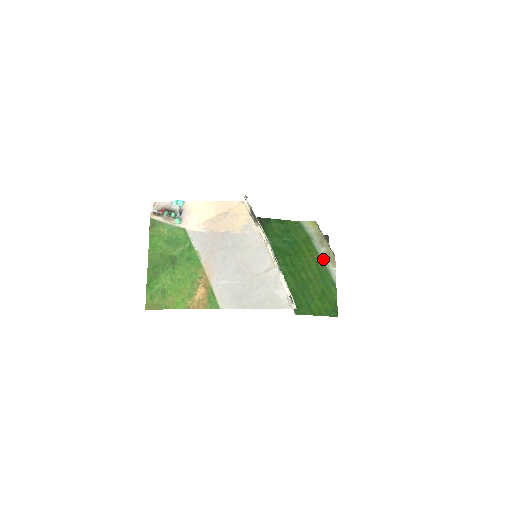
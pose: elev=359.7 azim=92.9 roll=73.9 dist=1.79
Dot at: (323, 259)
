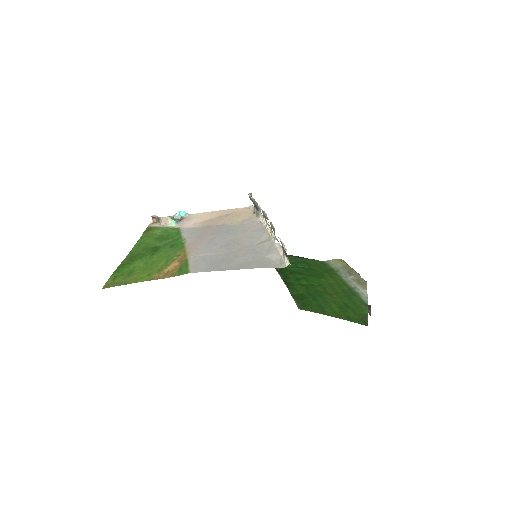
Dot at: (350, 285)
